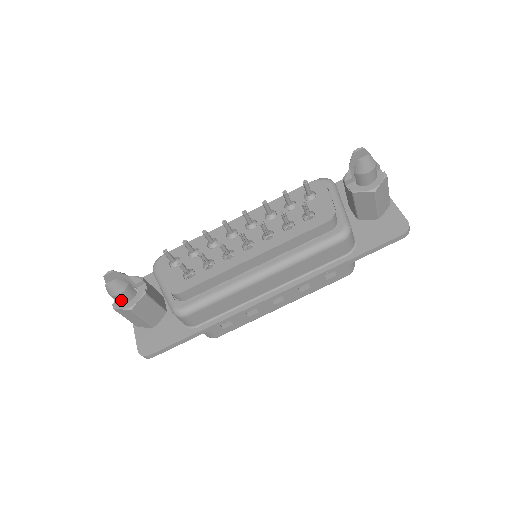
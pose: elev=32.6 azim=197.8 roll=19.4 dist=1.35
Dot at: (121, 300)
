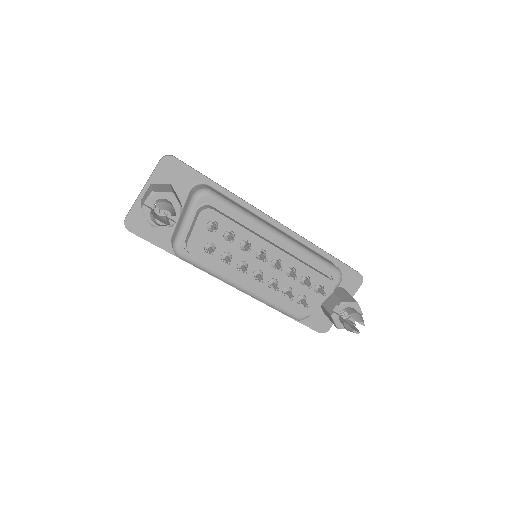
Dot at: occluded
